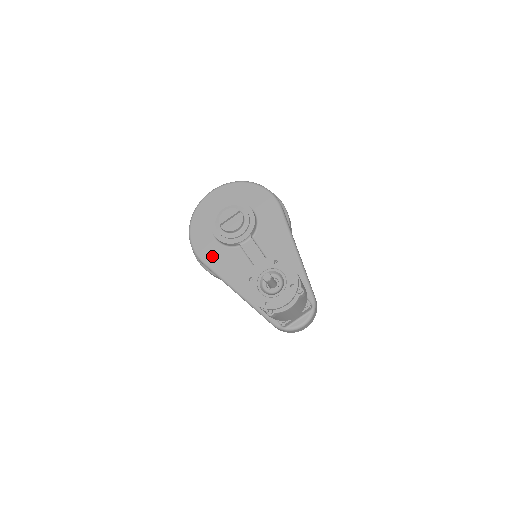
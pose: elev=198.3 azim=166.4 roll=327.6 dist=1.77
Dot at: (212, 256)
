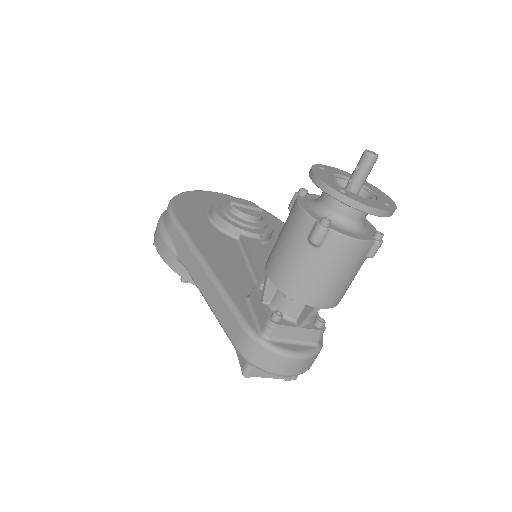
Dot at: (193, 223)
